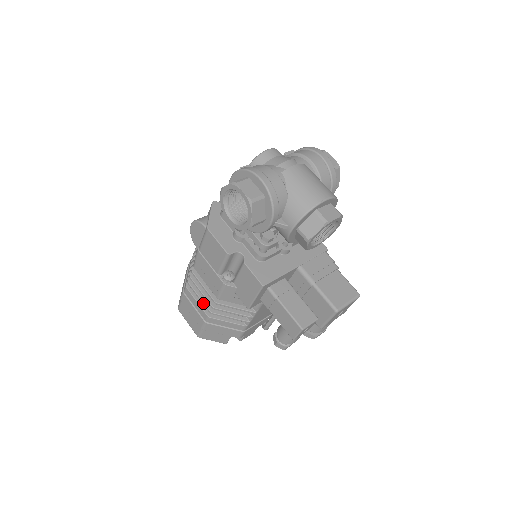
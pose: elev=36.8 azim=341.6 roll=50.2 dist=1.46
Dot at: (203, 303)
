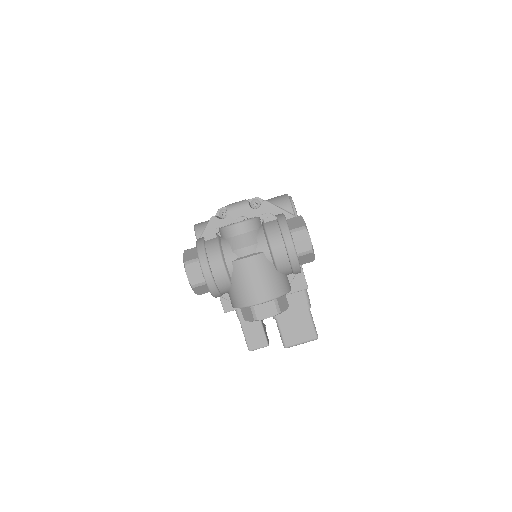
Dot at: occluded
